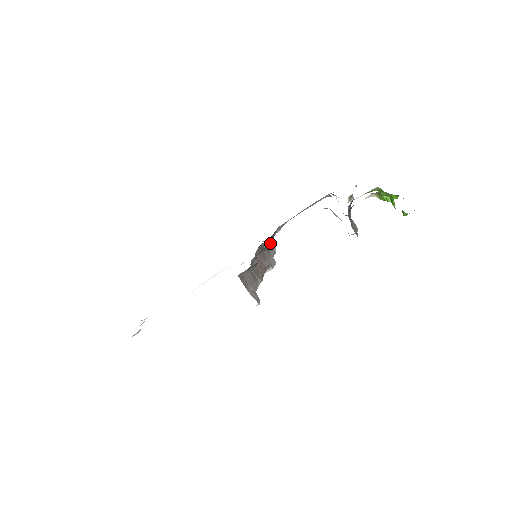
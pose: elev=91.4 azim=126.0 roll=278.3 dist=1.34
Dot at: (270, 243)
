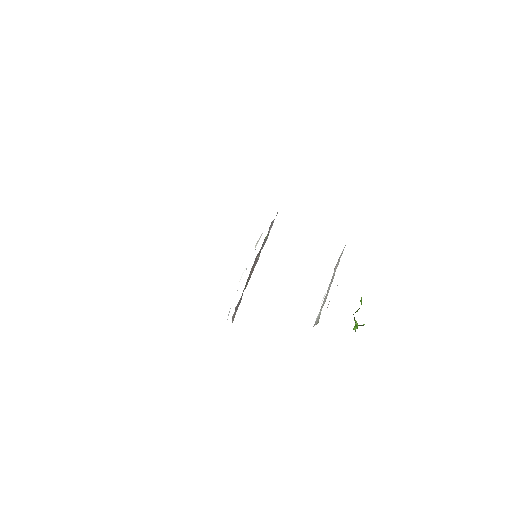
Dot at: occluded
